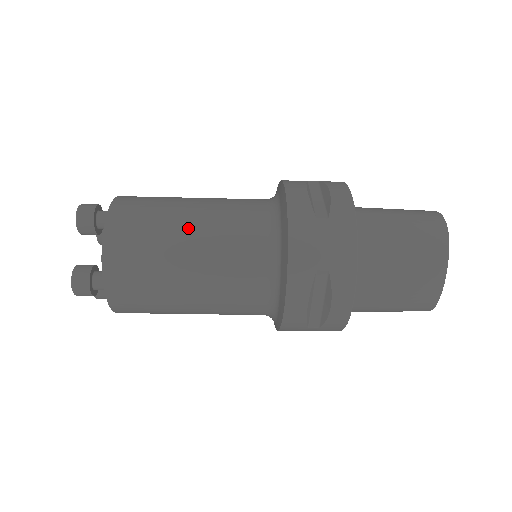
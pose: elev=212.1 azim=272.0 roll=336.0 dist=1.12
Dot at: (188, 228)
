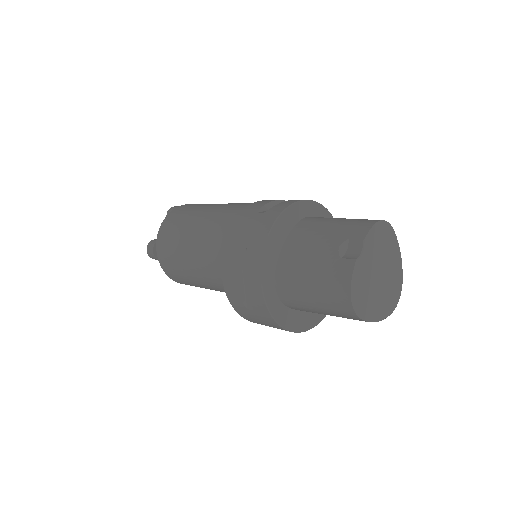
Dot at: (197, 277)
